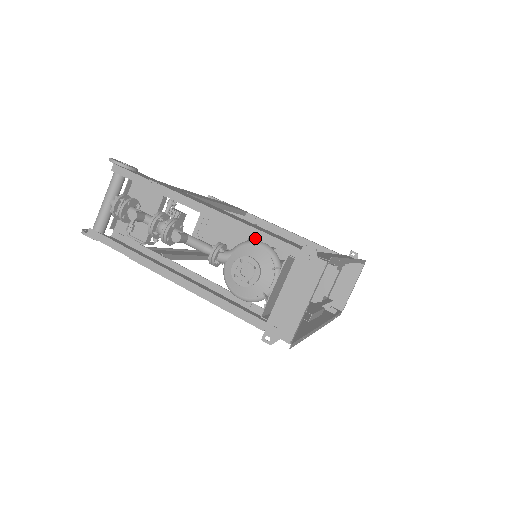
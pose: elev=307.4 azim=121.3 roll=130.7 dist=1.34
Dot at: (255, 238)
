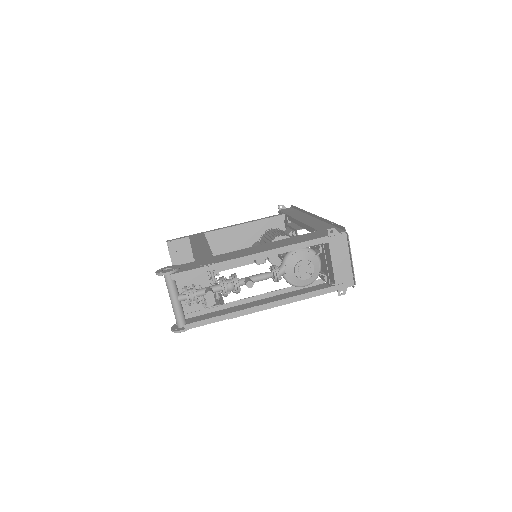
Dot at: occluded
